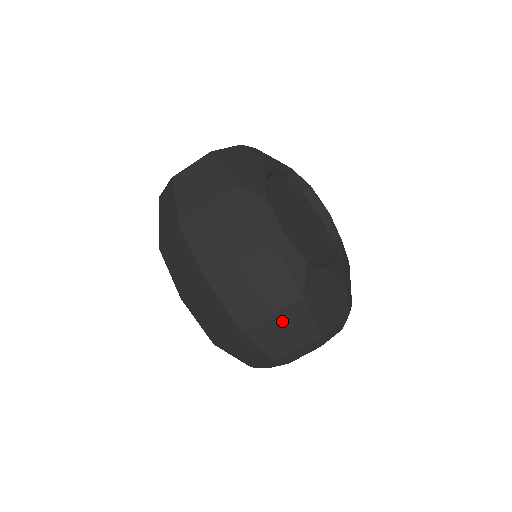
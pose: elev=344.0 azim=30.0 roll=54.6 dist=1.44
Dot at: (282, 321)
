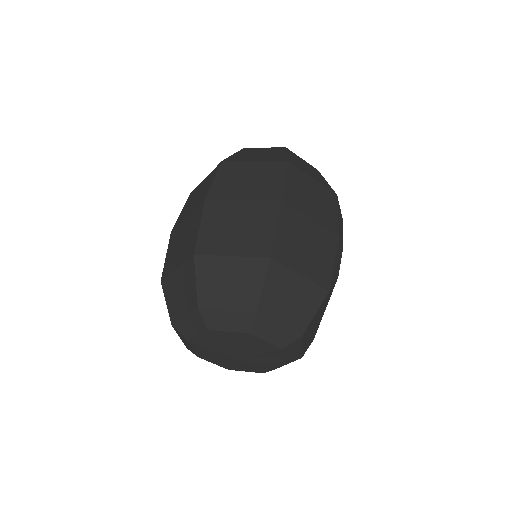
Dot at: (300, 288)
